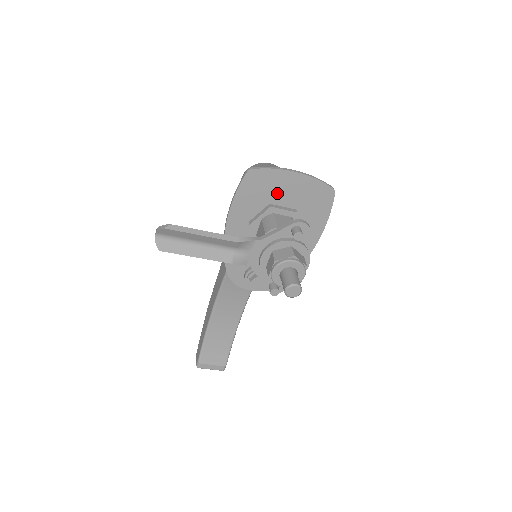
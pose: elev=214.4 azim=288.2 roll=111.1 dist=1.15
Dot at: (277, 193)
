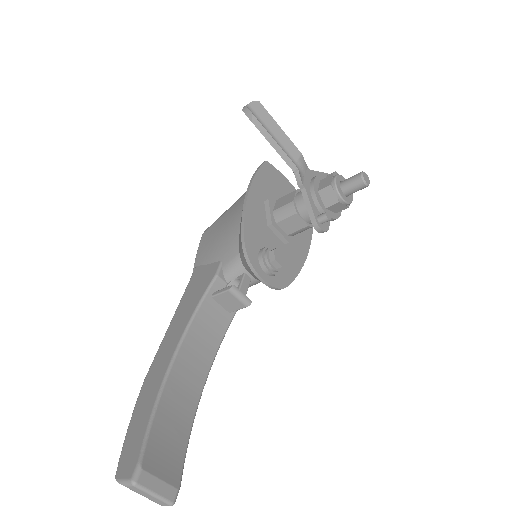
Dot at: (282, 191)
